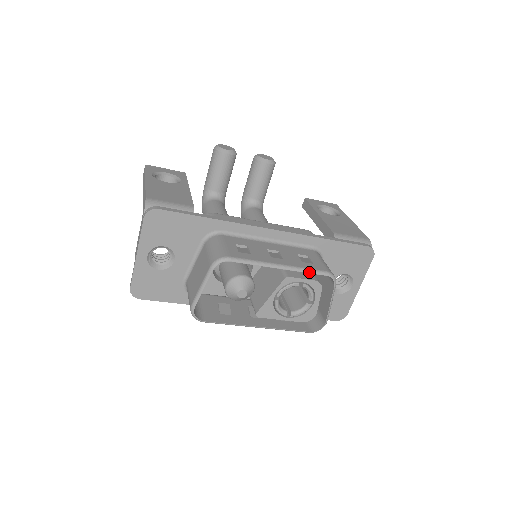
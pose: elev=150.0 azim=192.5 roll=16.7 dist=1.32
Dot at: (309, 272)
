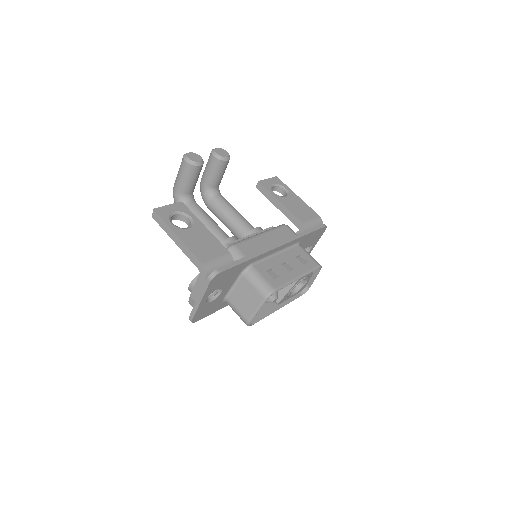
Dot at: (311, 272)
